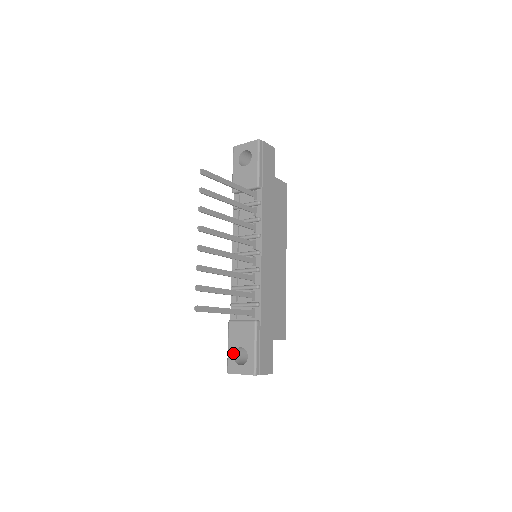
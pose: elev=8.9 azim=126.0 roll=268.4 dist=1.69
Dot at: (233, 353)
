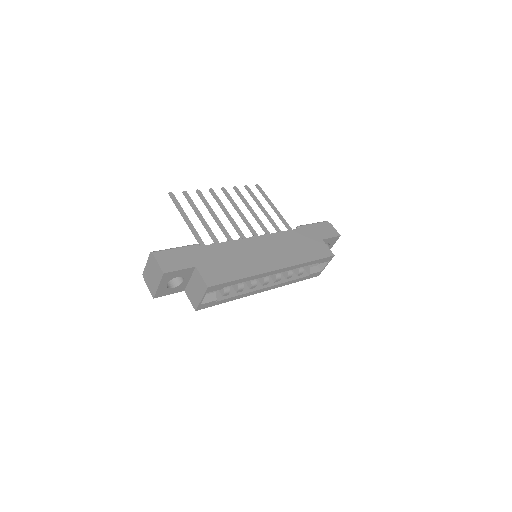
Dot at: occluded
